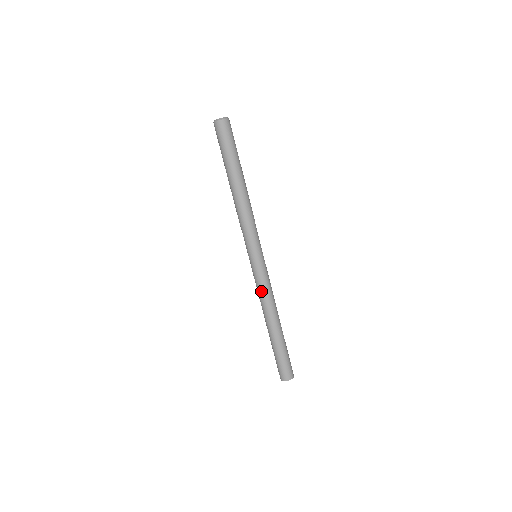
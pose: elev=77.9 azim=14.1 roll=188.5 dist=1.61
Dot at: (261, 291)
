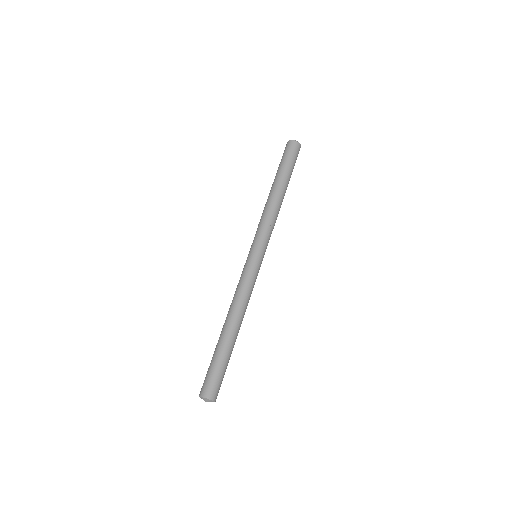
Dot at: (237, 286)
